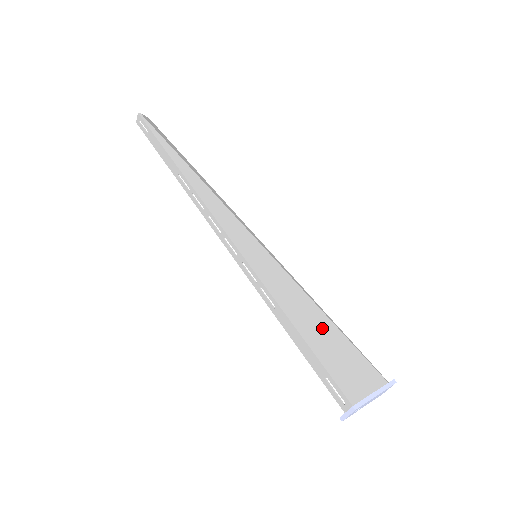
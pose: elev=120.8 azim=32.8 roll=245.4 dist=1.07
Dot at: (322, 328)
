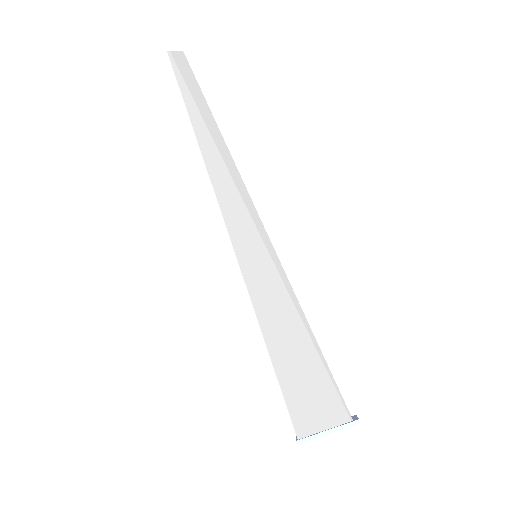
Dot at: (298, 352)
